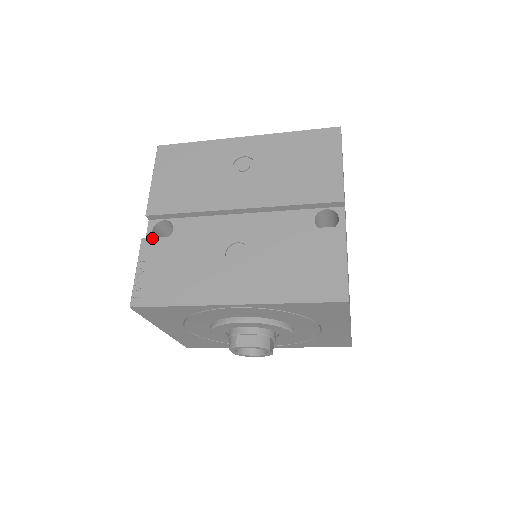
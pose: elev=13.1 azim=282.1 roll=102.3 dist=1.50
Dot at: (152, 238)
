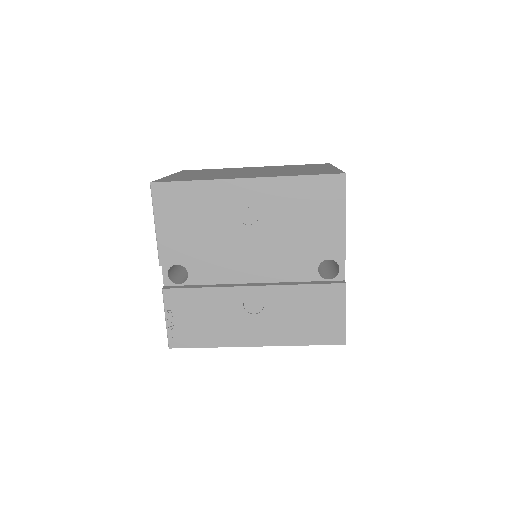
Dot at: (172, 289)
